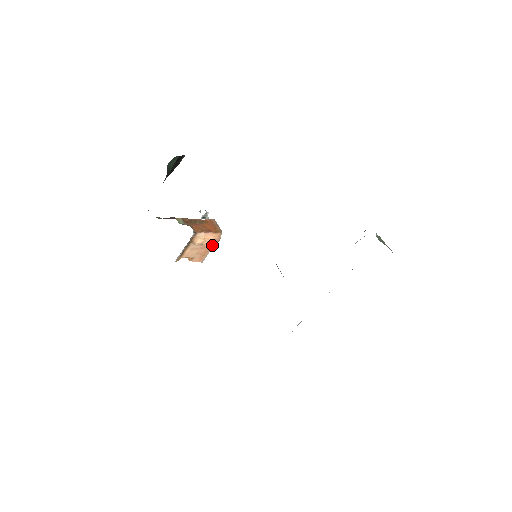
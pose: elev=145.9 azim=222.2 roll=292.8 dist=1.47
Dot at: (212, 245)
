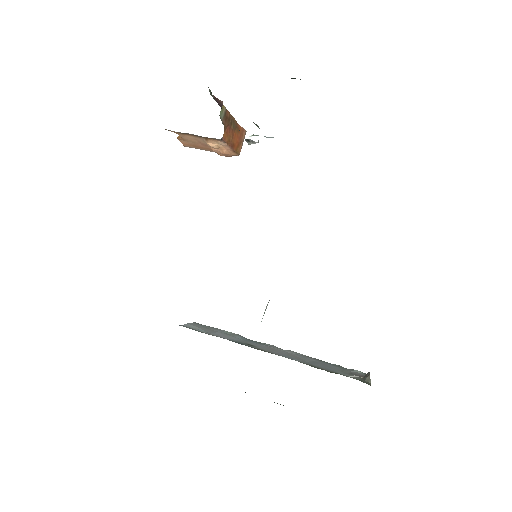
Dot at: occluded
